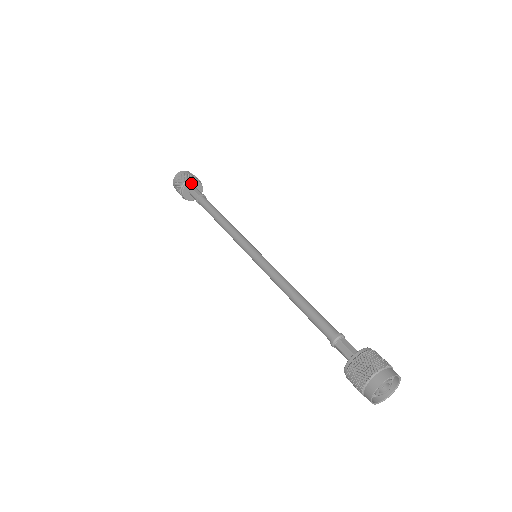
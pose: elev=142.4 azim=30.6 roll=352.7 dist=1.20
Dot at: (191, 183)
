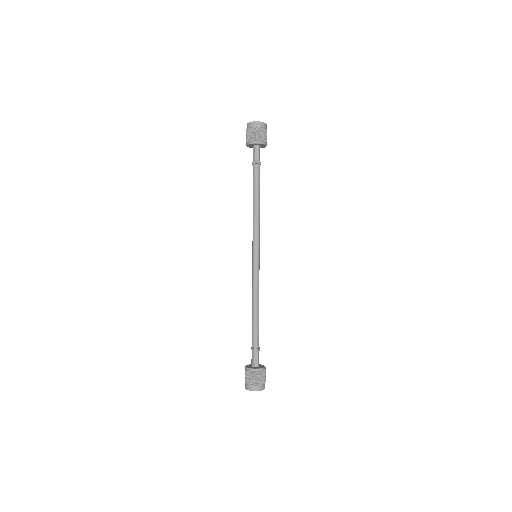
Dot at: (249, 145)
